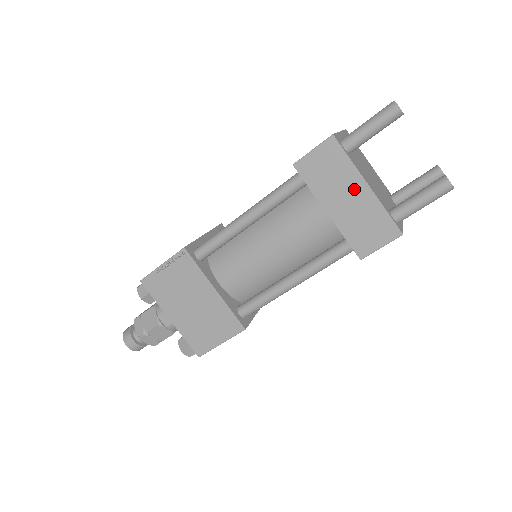
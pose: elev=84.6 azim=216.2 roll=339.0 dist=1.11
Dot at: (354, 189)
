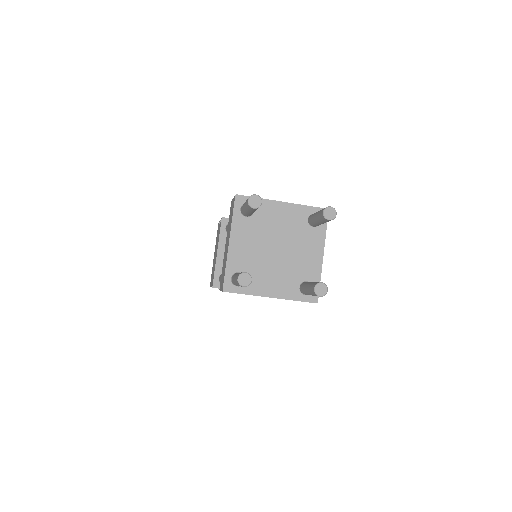
Dot at: occluded
